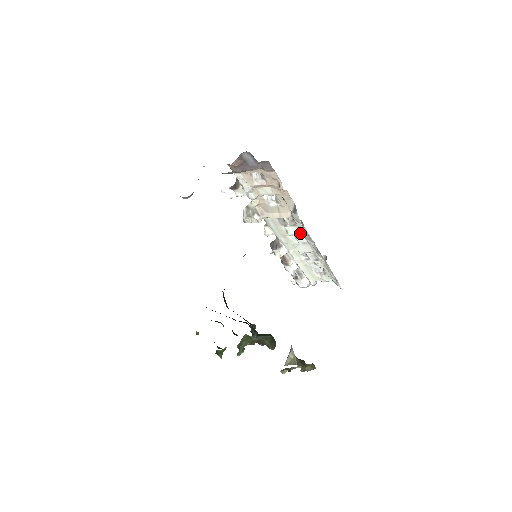
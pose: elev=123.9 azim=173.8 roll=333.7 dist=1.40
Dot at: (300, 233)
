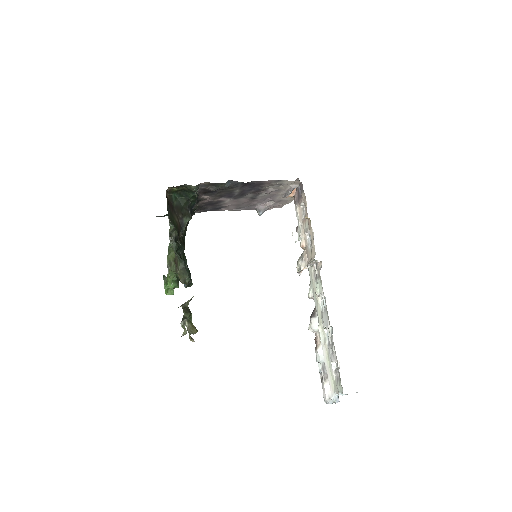
Dot at: (322, 290)
